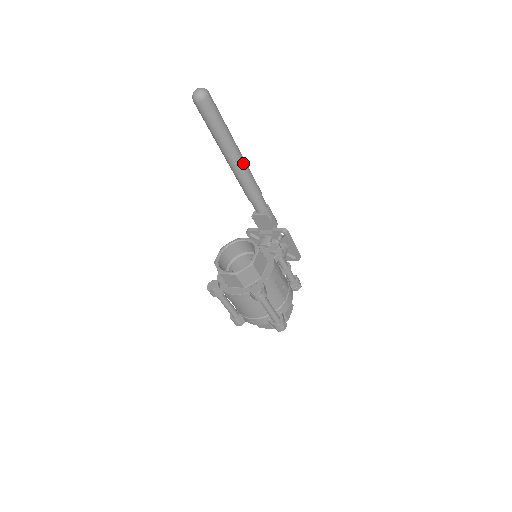
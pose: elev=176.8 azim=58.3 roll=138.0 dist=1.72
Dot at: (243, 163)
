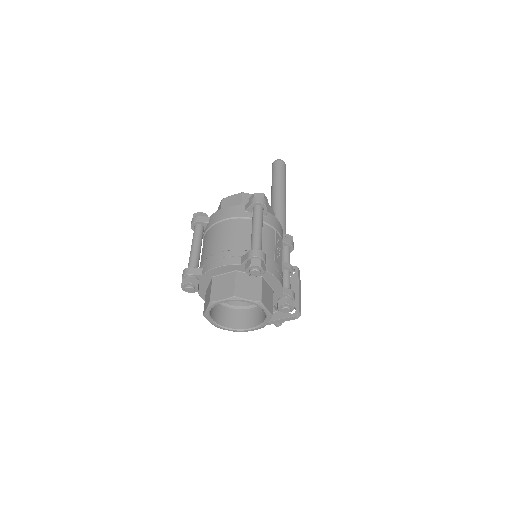
Dot at: (285, 211)
